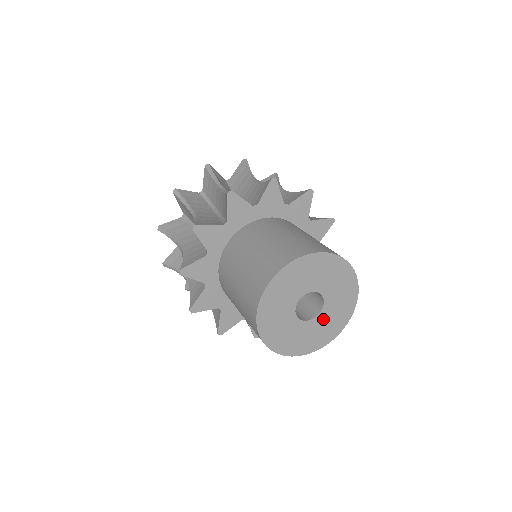
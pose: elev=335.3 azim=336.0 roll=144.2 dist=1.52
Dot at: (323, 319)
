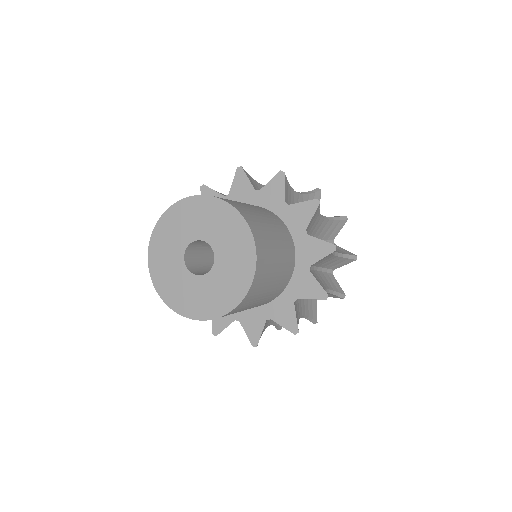
Dot at: (208, 284)
